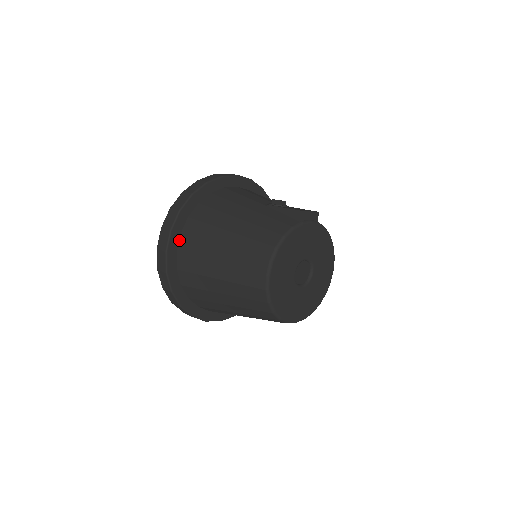
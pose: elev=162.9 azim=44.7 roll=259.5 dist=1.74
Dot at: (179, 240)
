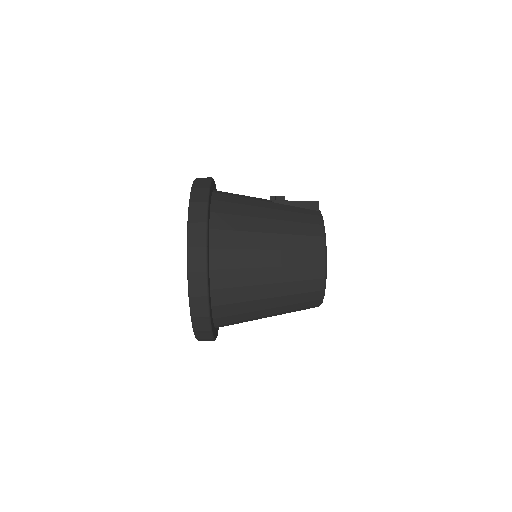
Dot at: (209, 256)
